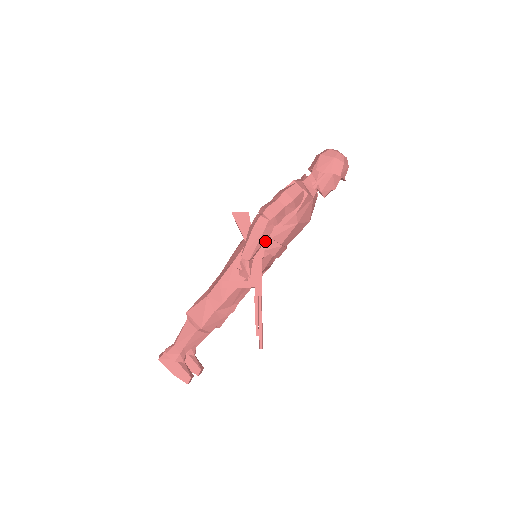
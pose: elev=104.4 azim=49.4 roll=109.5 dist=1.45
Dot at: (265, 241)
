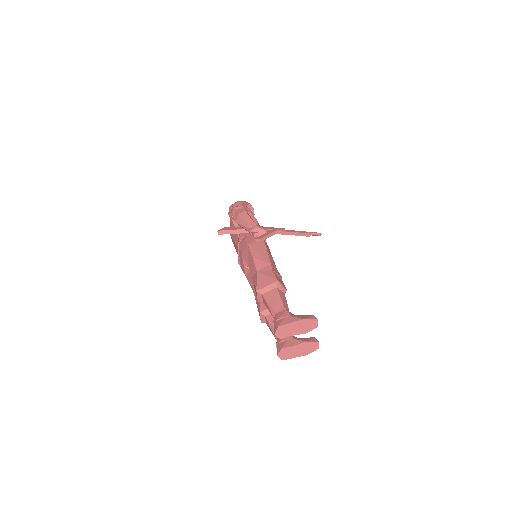
Dot at: occluded
